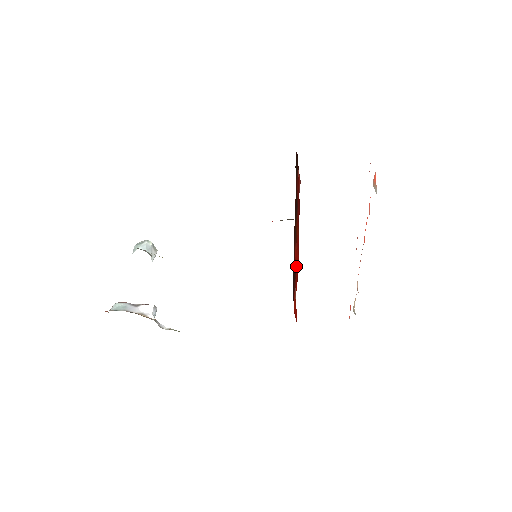
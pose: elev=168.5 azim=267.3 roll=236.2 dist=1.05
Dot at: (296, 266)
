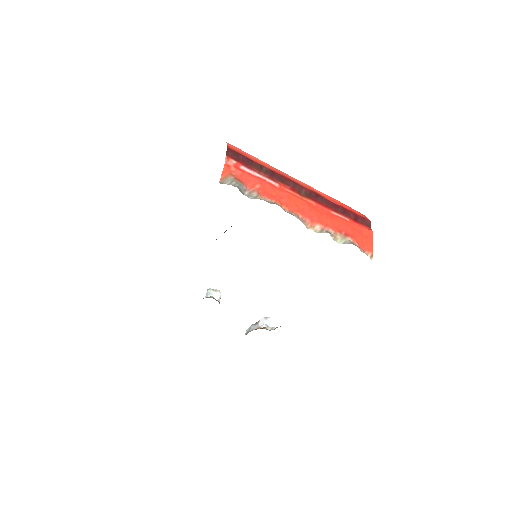
Dot at: occluded
